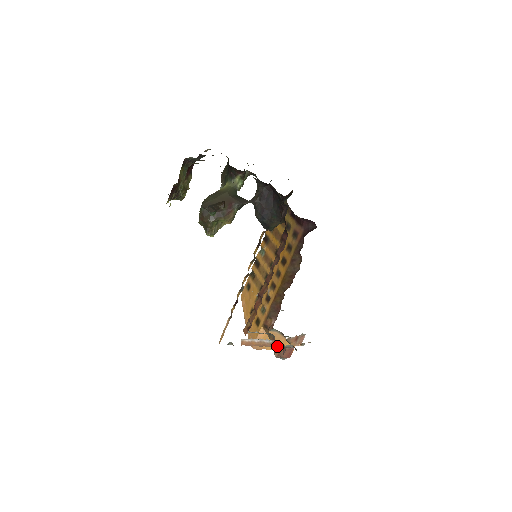
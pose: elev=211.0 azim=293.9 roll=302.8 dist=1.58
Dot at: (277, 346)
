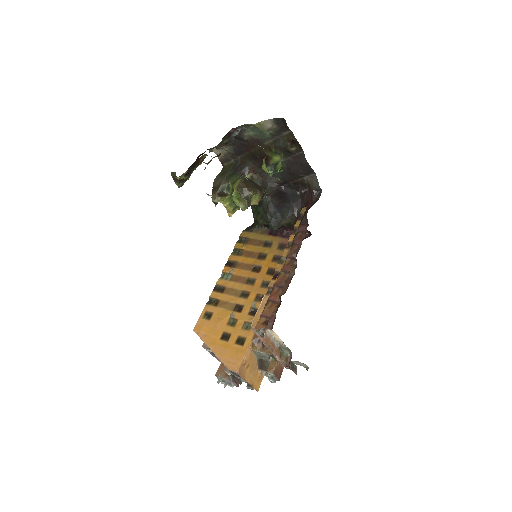
Dot at: (279, 356)
